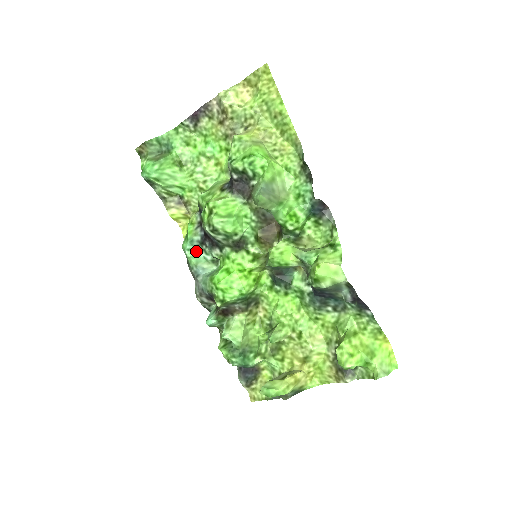
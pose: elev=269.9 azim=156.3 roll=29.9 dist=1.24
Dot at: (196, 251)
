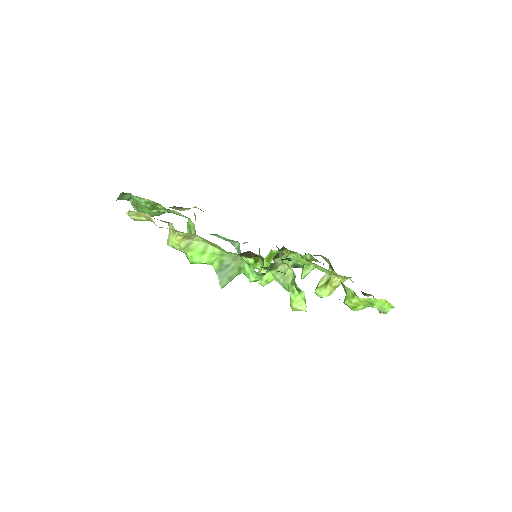
Dot at: (218, 235)
